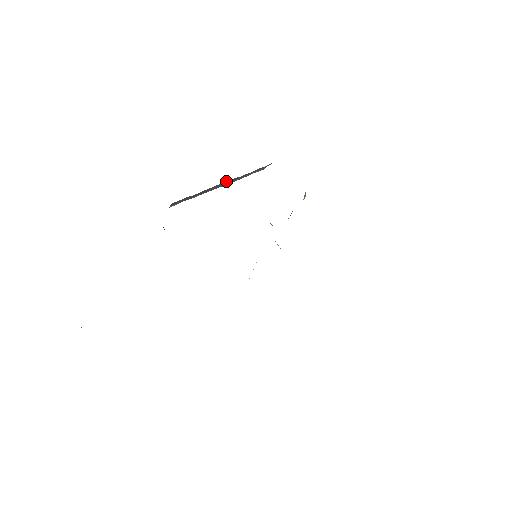
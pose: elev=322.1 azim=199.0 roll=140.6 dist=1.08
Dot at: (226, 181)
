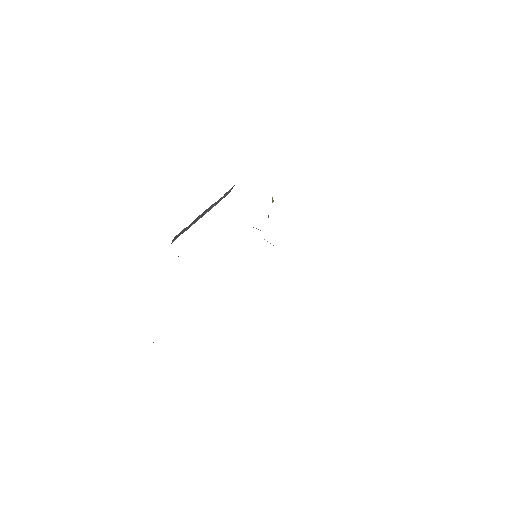
Dot at: (207, 209)
